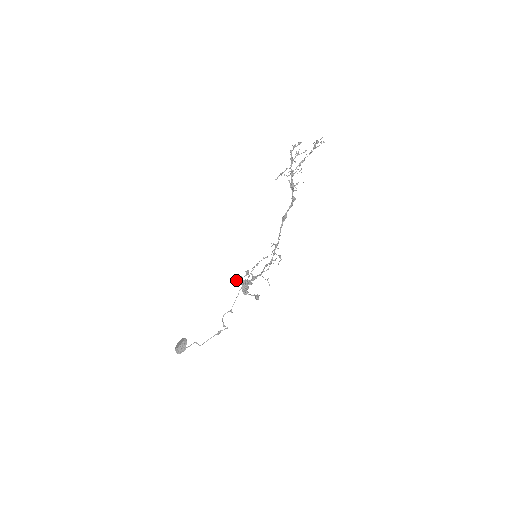
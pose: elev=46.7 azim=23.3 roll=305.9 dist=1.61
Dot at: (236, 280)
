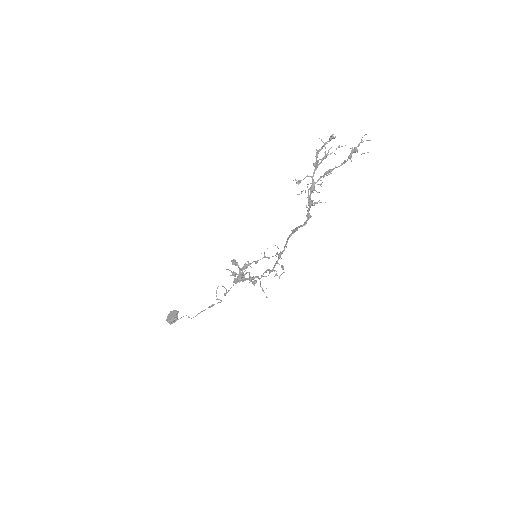
Dot at: (233, 260)
